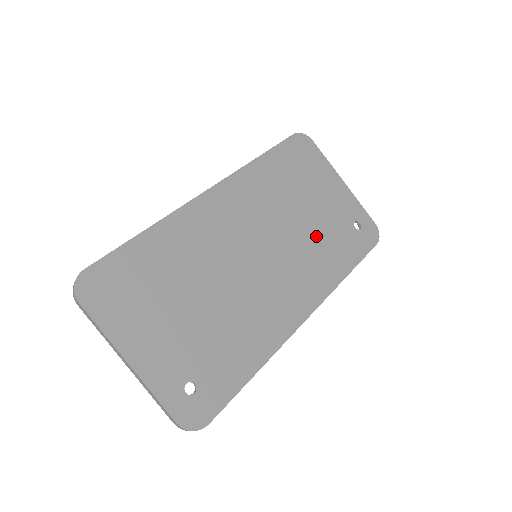
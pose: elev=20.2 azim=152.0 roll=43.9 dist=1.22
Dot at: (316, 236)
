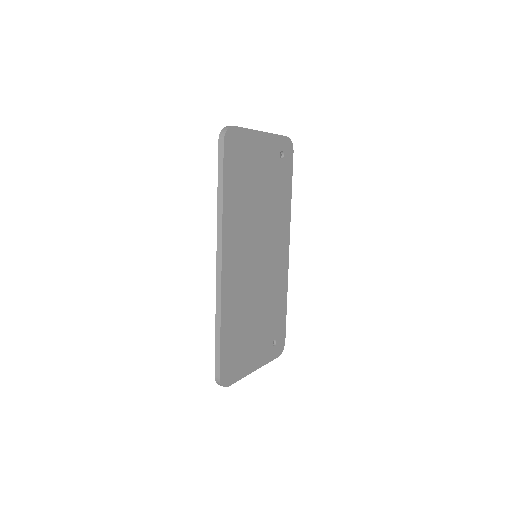
Dot at: (271, 200)
